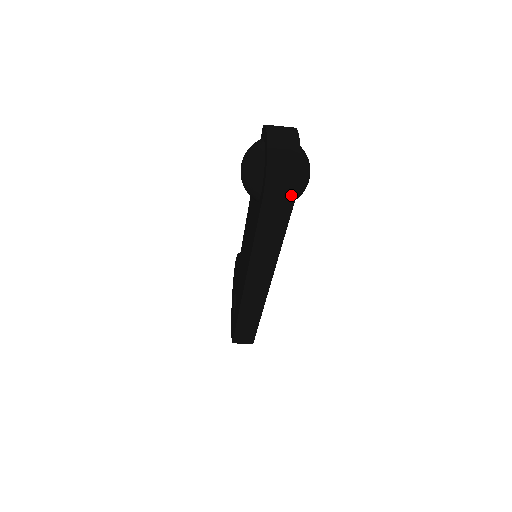
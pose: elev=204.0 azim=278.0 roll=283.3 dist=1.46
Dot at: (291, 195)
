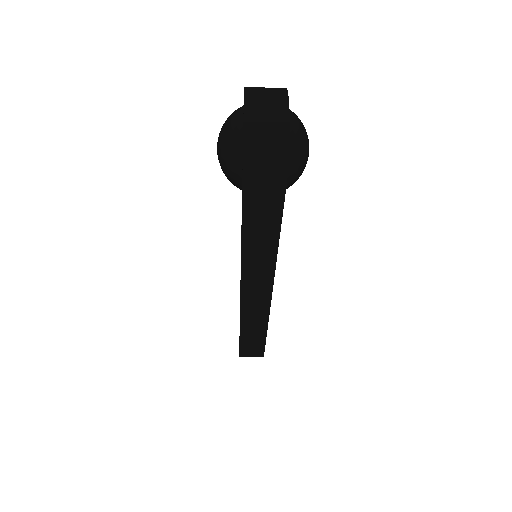
Dot at: (280, 179)
